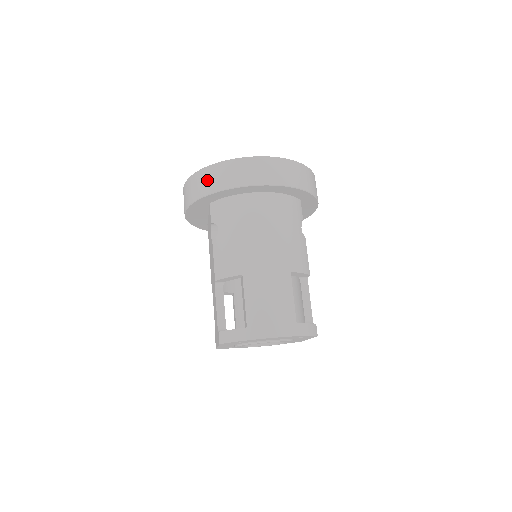
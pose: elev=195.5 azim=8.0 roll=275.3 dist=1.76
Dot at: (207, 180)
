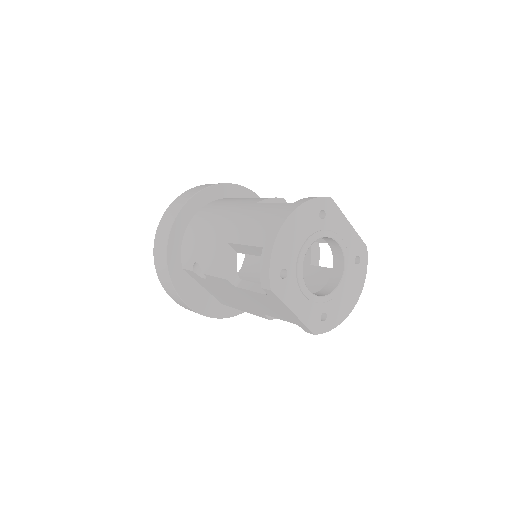
Dot at: (159, 256)
